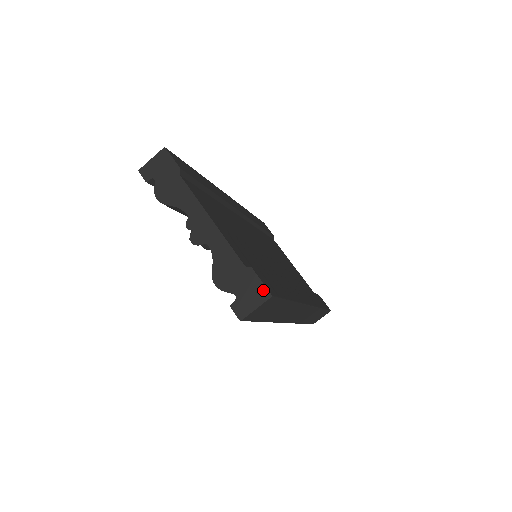
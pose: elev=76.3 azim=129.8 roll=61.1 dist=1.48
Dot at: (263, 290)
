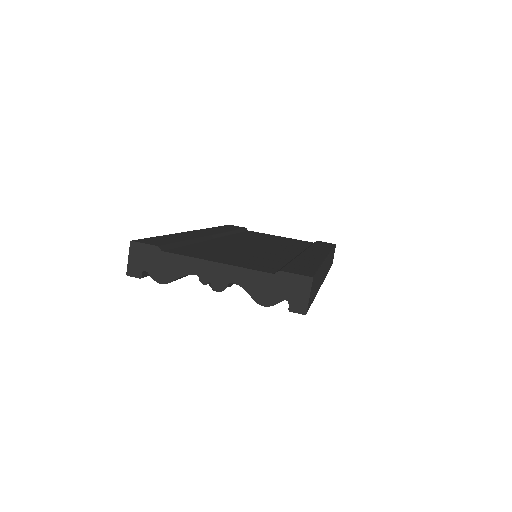
Dot at: (302, 279)
